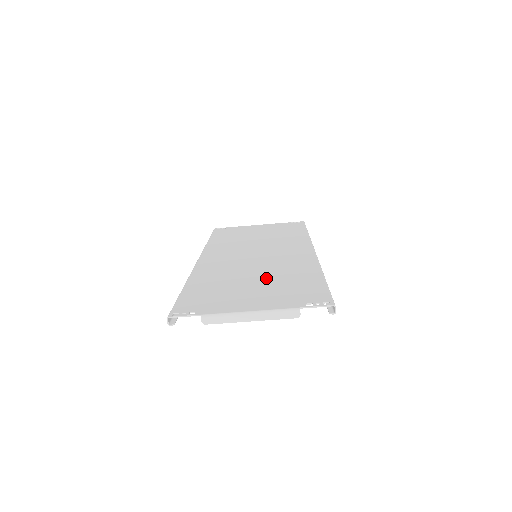
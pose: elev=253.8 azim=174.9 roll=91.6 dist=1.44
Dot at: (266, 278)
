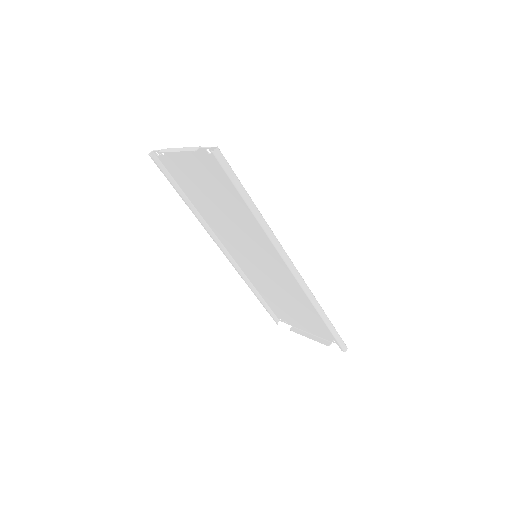
Dot at: (227, 204)
